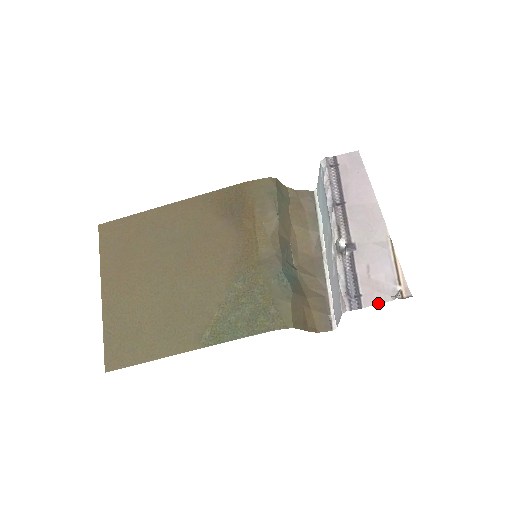
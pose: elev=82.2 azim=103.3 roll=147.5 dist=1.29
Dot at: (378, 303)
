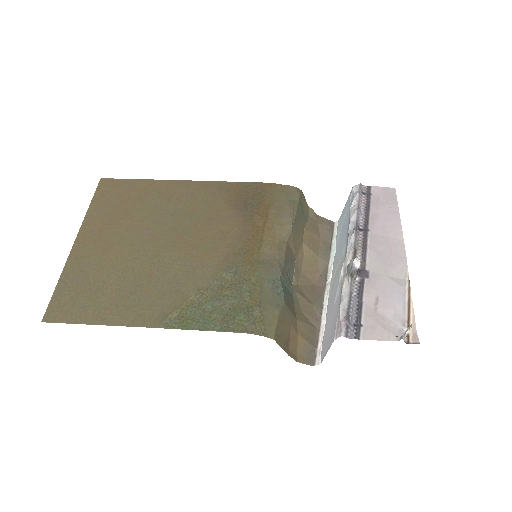
Dot at: (379, 339)
